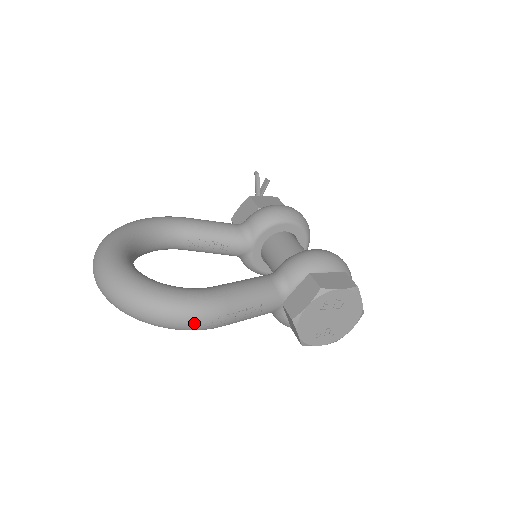
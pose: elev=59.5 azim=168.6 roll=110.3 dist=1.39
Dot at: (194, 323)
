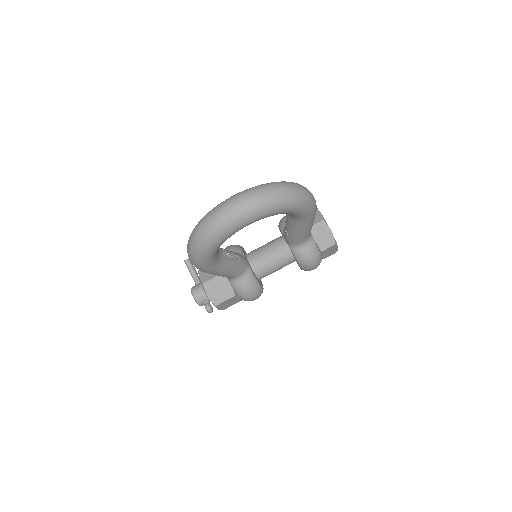
Dot at: (313, 196)
